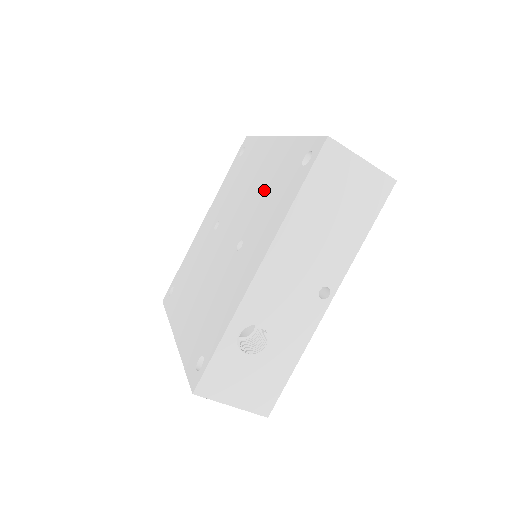
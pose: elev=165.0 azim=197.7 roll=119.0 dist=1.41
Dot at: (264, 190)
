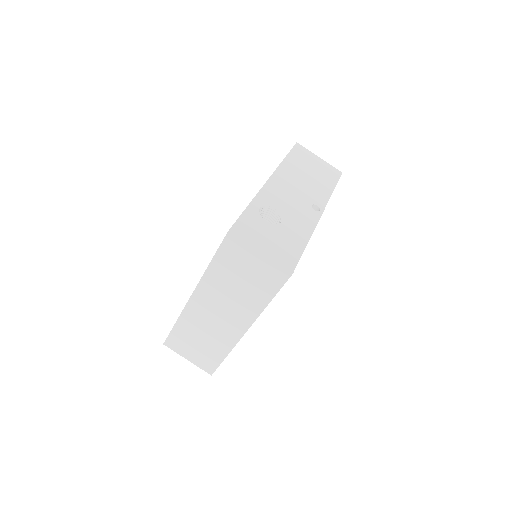
Dot at: occluded
